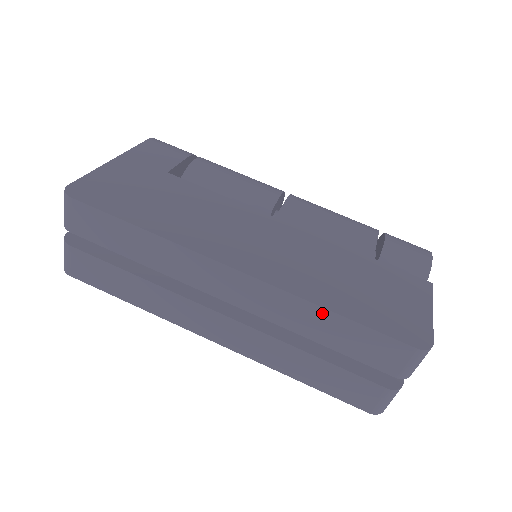
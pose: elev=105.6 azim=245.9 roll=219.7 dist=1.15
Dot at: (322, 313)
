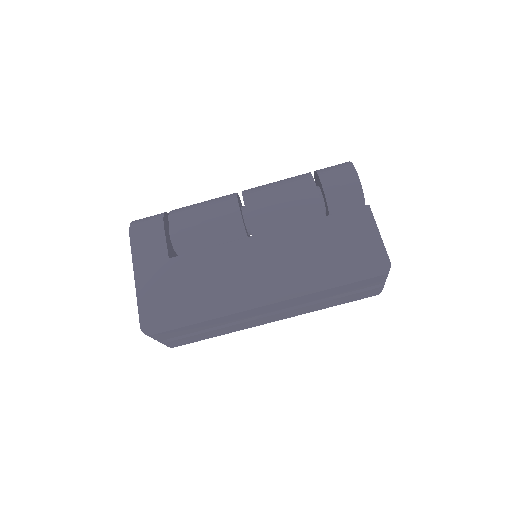
Dot at: (325, 292)
